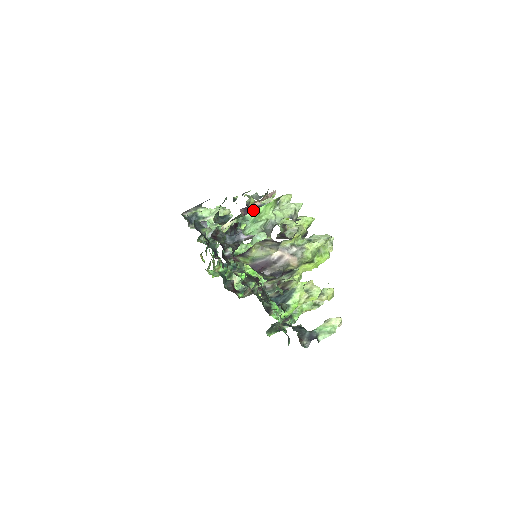
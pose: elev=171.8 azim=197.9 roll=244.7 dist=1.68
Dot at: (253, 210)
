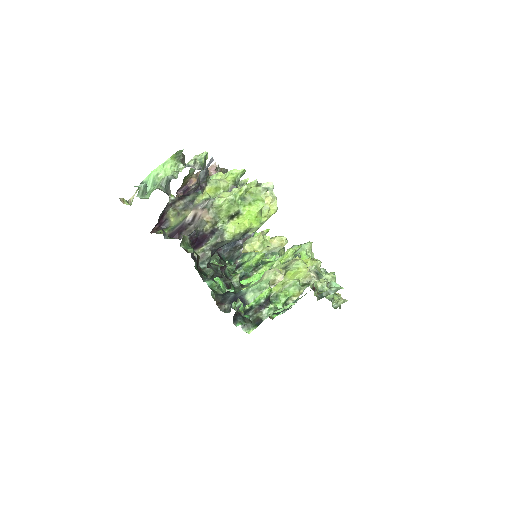
Dot at: (190, 188)
